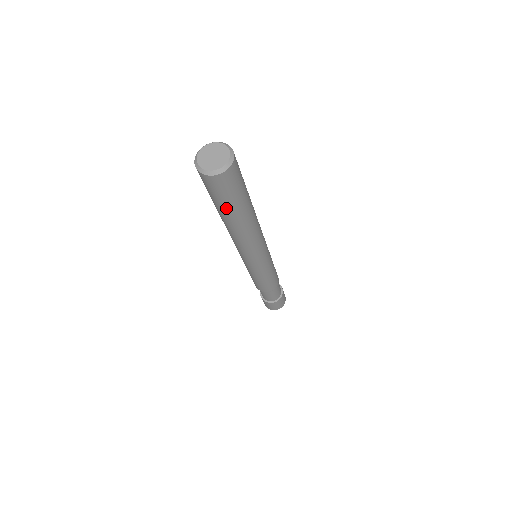
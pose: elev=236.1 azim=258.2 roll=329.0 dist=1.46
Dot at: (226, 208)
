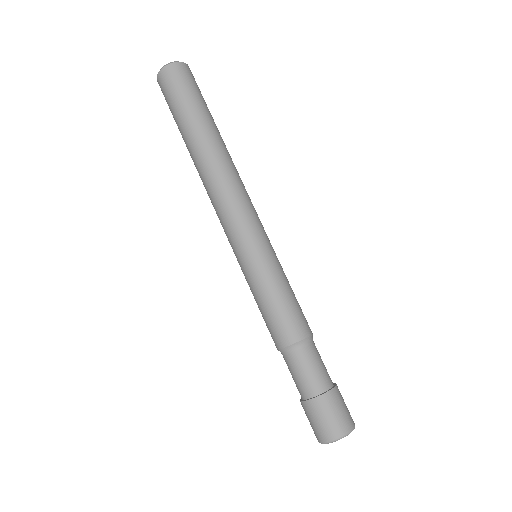
Dot at: (188, 113)
